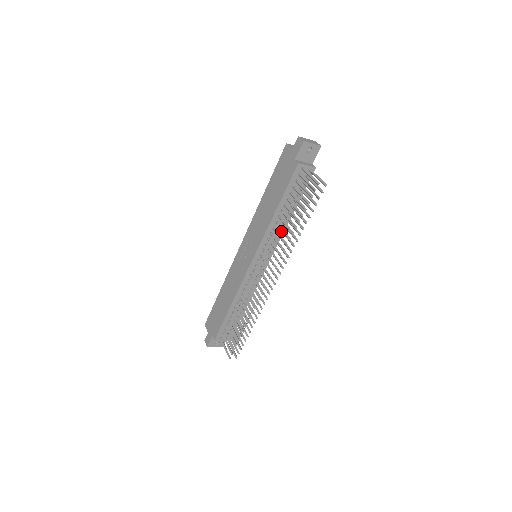
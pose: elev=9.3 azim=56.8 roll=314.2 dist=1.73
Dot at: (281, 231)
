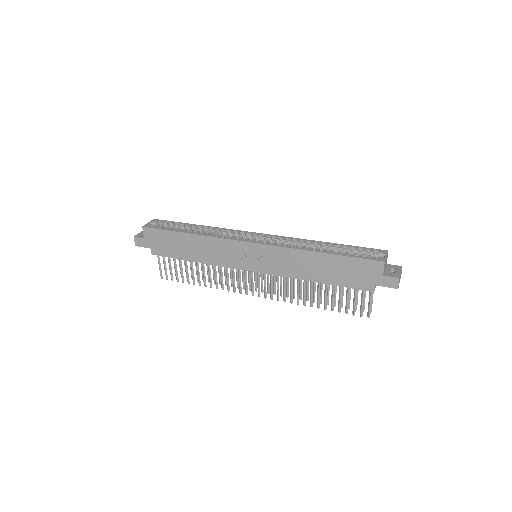
Dot at: occluded
